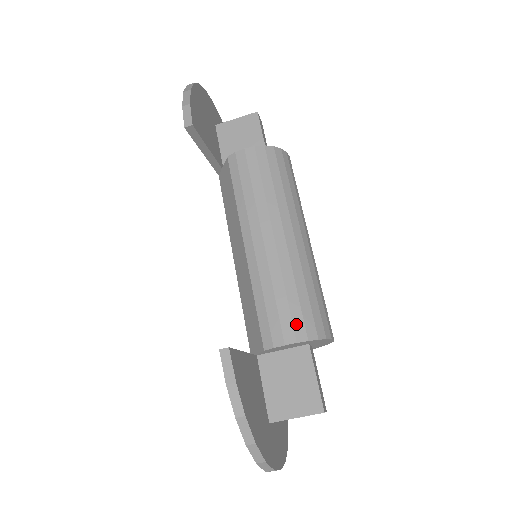
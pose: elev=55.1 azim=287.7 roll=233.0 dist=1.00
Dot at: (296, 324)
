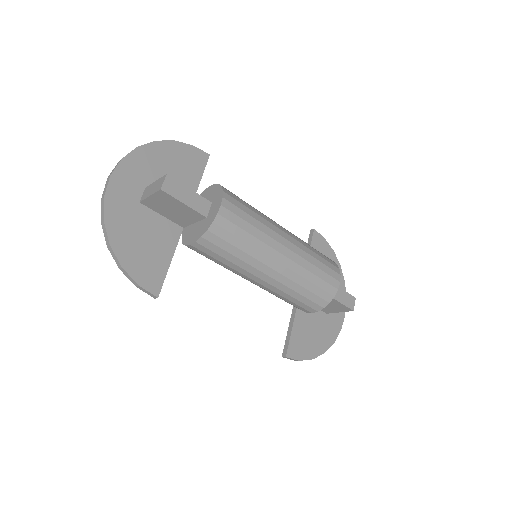
Dot at: (311, 306)
